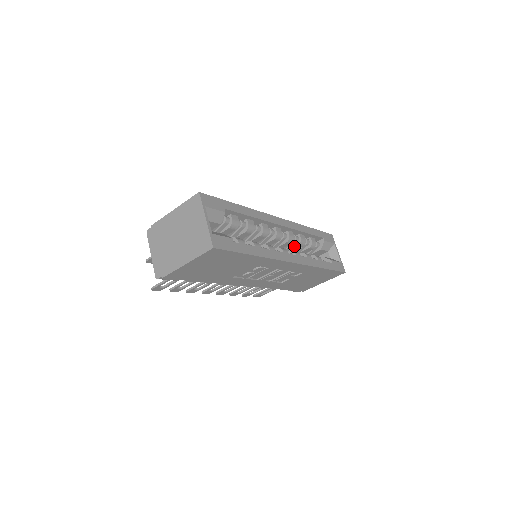
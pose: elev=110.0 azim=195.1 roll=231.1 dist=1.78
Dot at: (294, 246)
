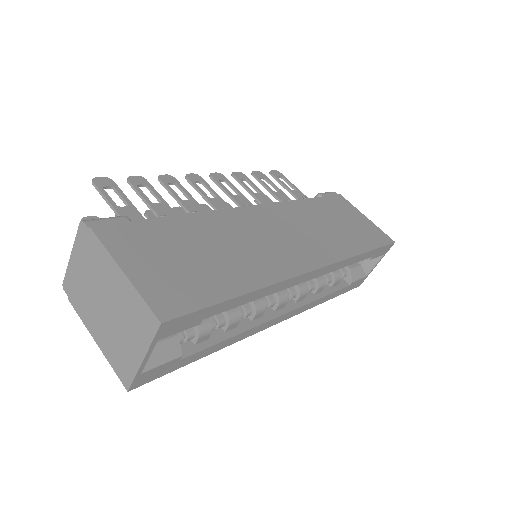
Dot at: occluded
